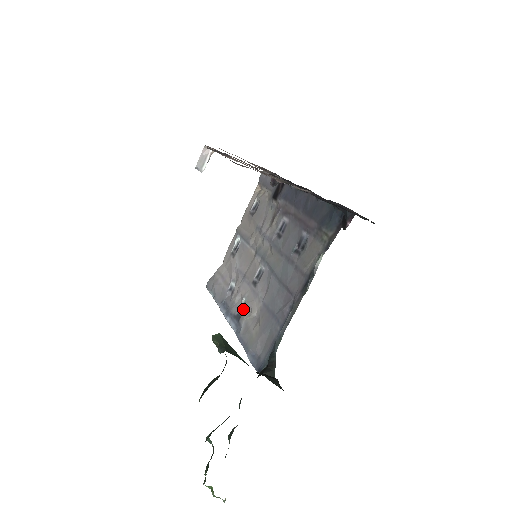
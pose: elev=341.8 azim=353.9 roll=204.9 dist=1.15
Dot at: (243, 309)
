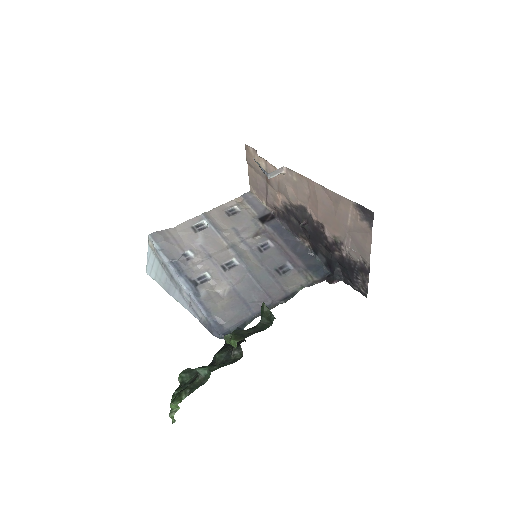
Dot at: (202, 280)
